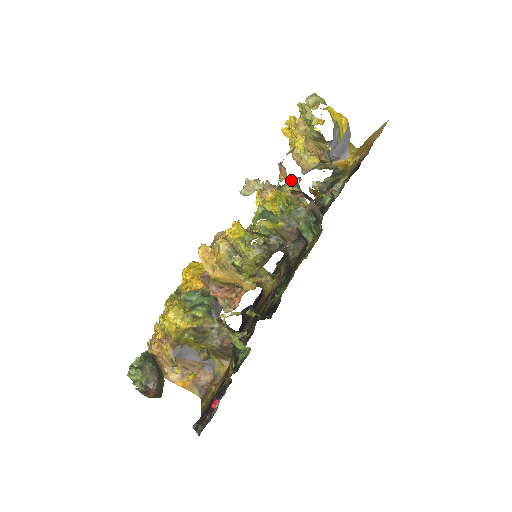
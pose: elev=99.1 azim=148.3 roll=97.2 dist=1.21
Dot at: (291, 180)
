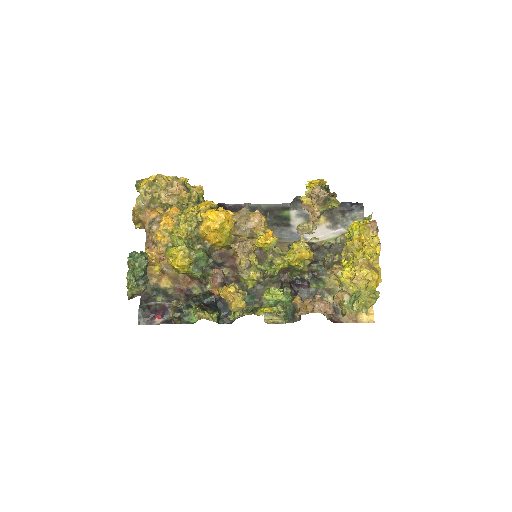
Dot at: (337, 206)
